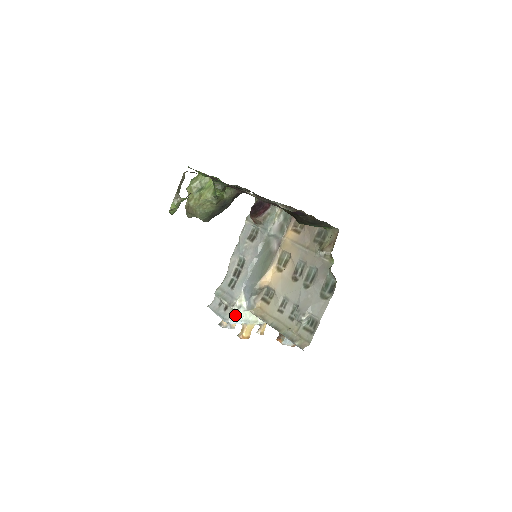
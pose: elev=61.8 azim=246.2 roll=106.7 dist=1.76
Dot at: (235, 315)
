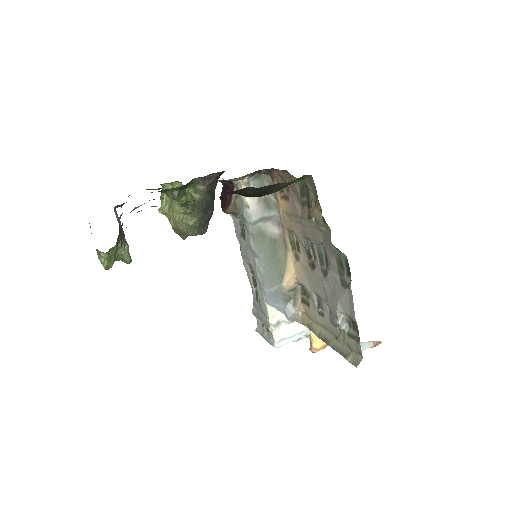
Dot at: (279, 335)
